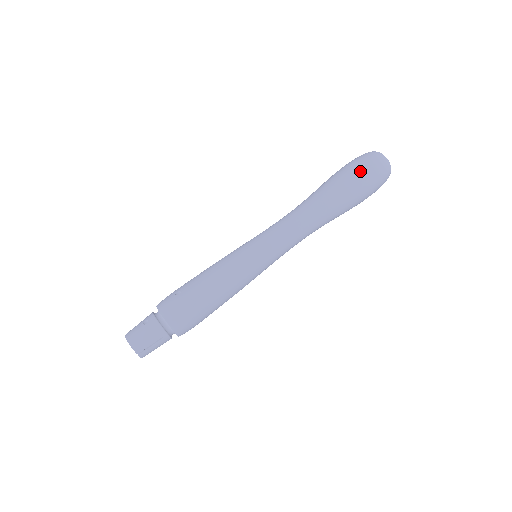
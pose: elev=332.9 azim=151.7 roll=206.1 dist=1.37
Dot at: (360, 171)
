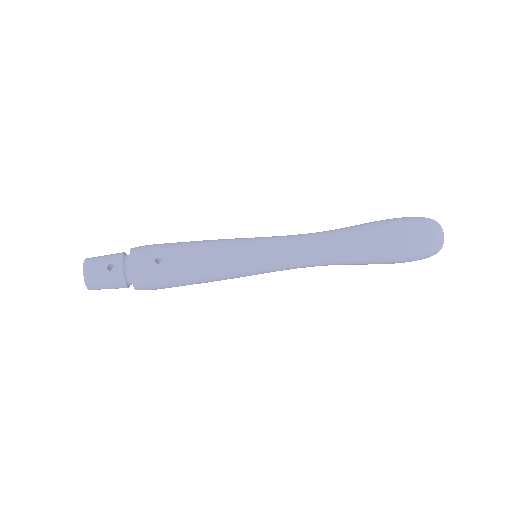
Dot at: (410, 248)
